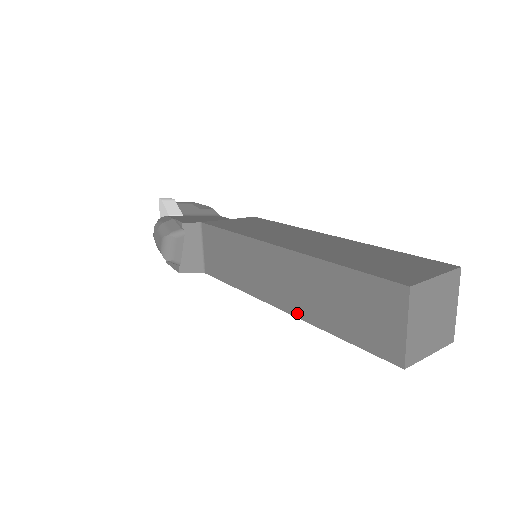
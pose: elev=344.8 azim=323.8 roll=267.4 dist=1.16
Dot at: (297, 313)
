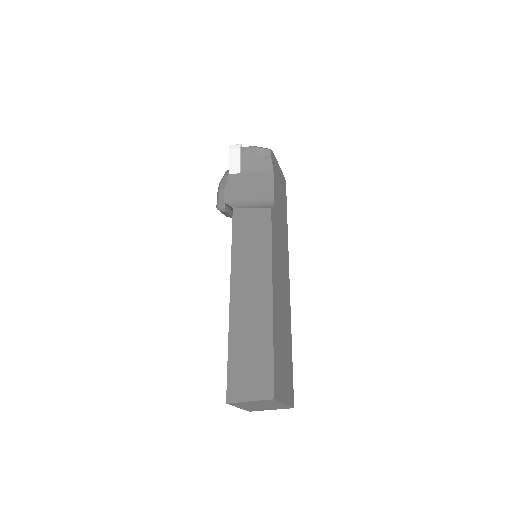
Dot at: occluded
